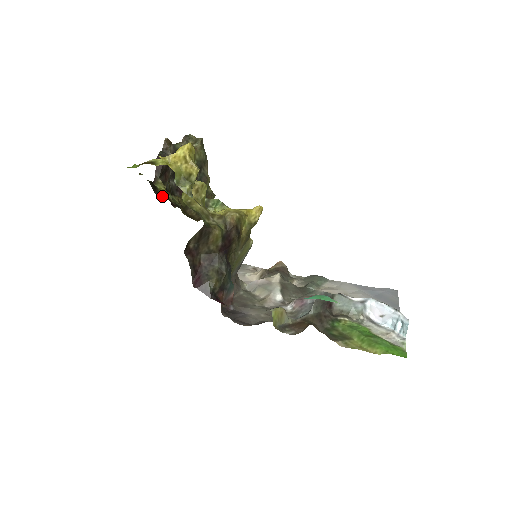
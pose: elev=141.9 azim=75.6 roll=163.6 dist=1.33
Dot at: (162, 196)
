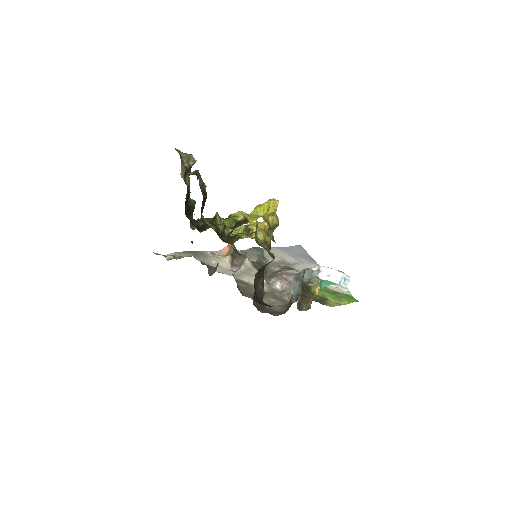
Dot at: occluded
